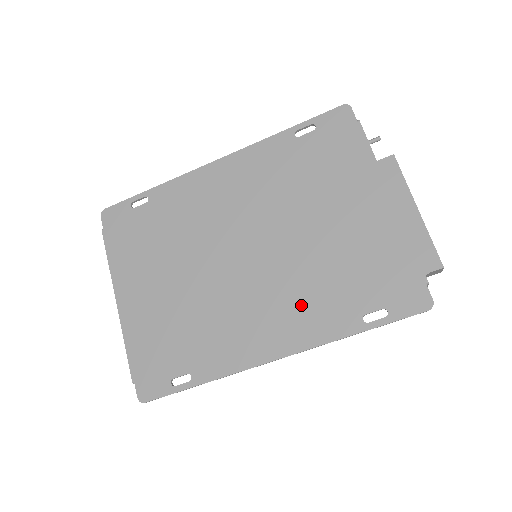
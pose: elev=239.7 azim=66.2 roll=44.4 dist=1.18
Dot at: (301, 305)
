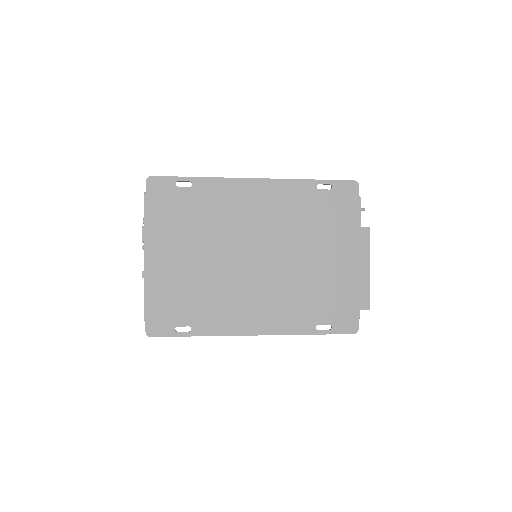
Dot at: (282, 306)
